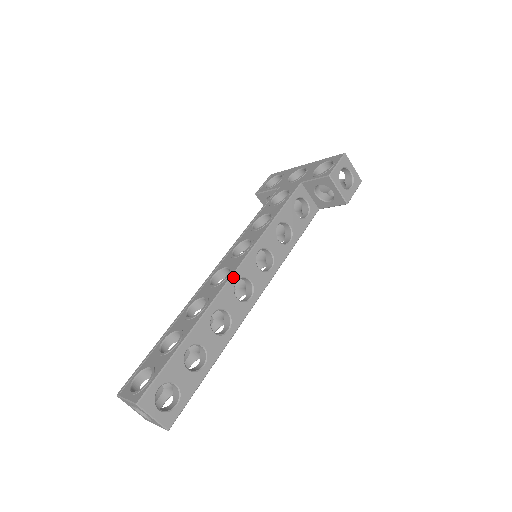
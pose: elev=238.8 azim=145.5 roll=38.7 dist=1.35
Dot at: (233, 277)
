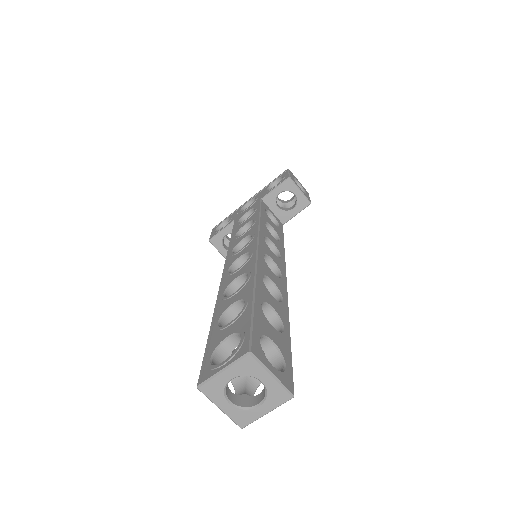
Dot at: (259, 251)
